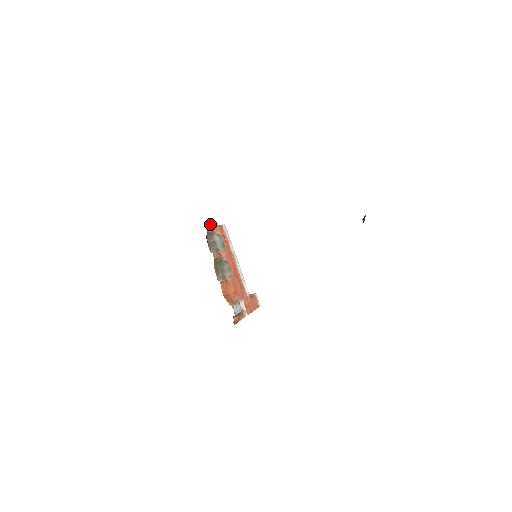
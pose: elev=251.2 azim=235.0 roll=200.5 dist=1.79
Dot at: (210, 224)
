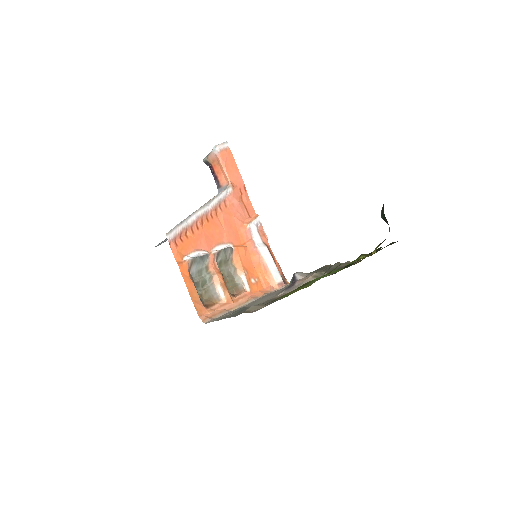
Dot at: (189, 292)
